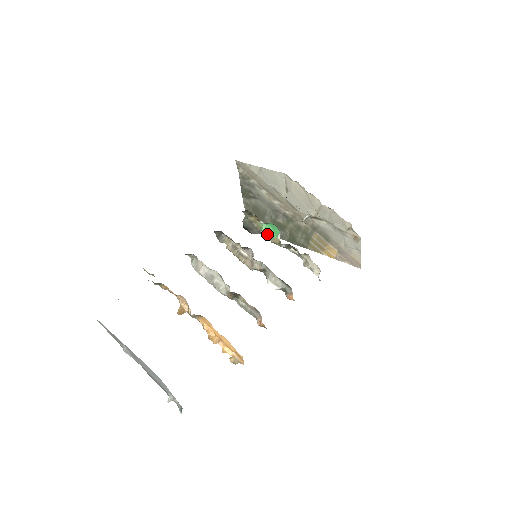
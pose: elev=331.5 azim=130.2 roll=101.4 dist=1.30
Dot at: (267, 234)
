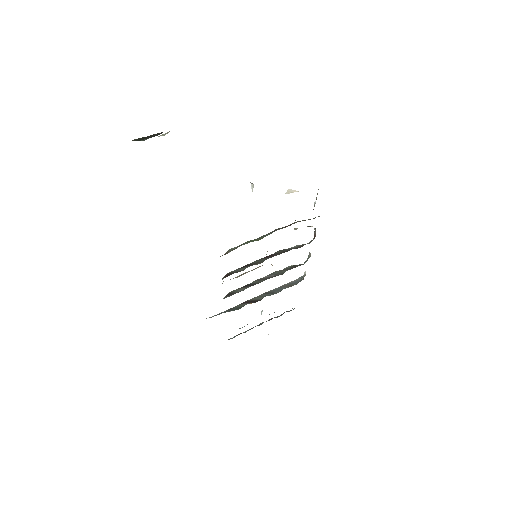
Dot at: occluded
